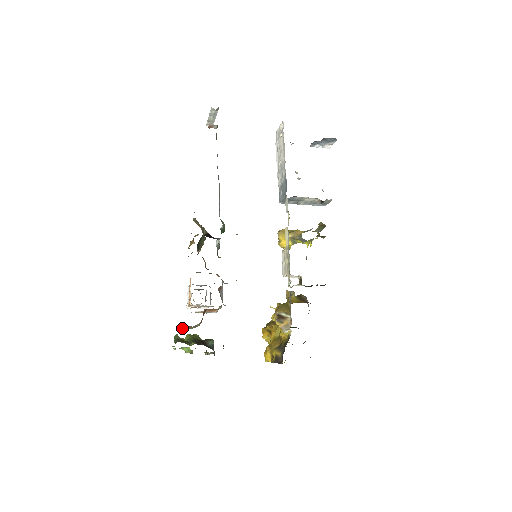
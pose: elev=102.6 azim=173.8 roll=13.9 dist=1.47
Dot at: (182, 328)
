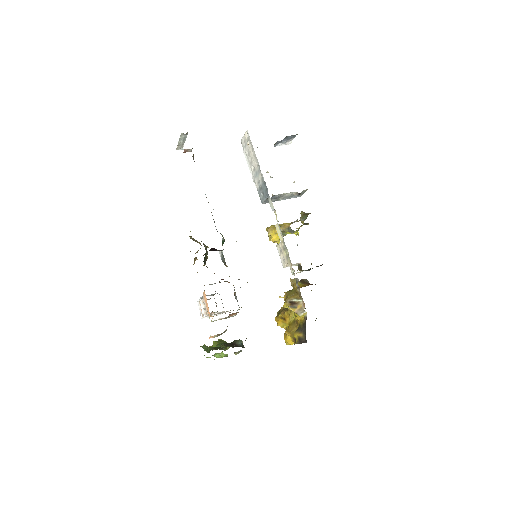
Dot at: (212, 337)
